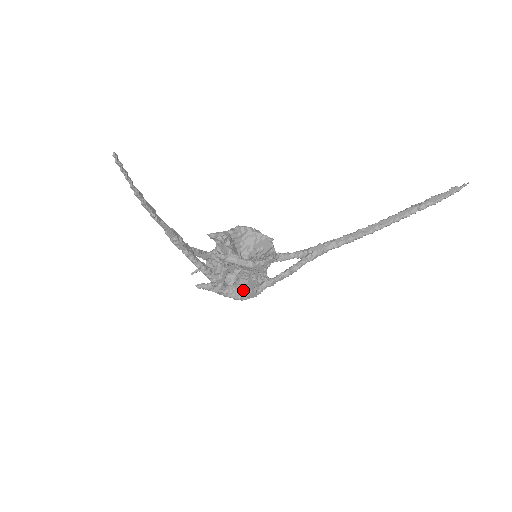
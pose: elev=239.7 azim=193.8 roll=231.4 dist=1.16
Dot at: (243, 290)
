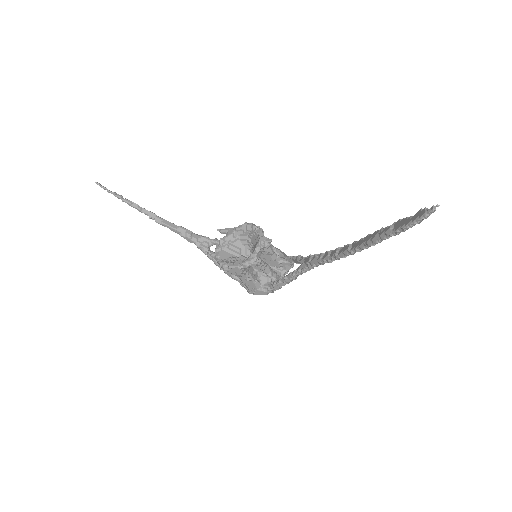
Dot at: (247, 286)
